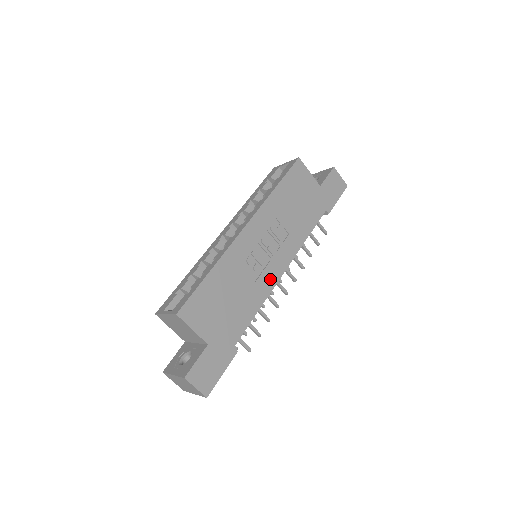
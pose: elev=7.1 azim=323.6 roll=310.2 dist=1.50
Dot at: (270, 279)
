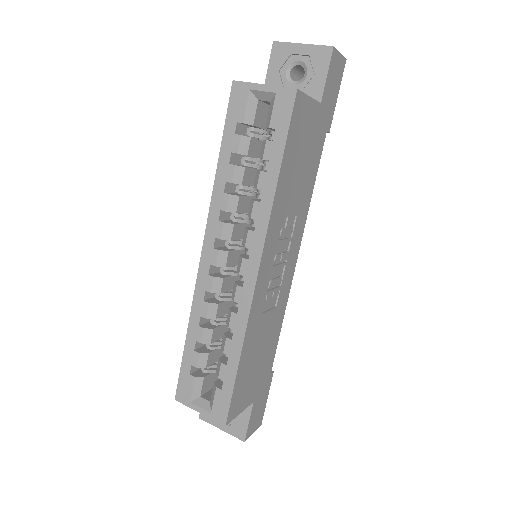
Dot at: (287, 285)
